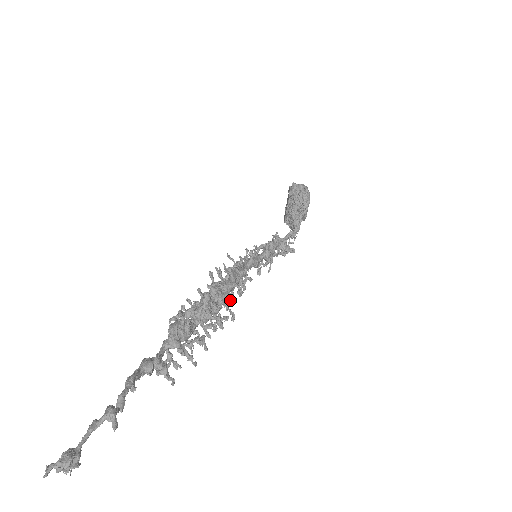
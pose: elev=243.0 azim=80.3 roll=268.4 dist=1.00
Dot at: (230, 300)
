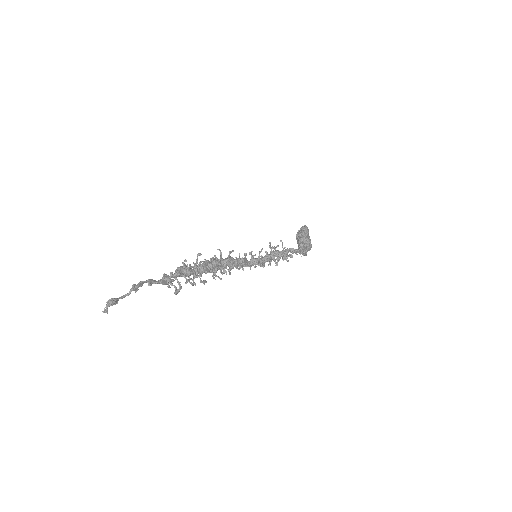
Dot at: (225, 267)
